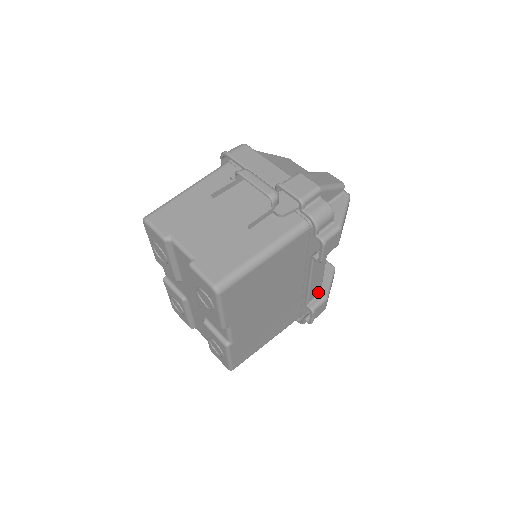
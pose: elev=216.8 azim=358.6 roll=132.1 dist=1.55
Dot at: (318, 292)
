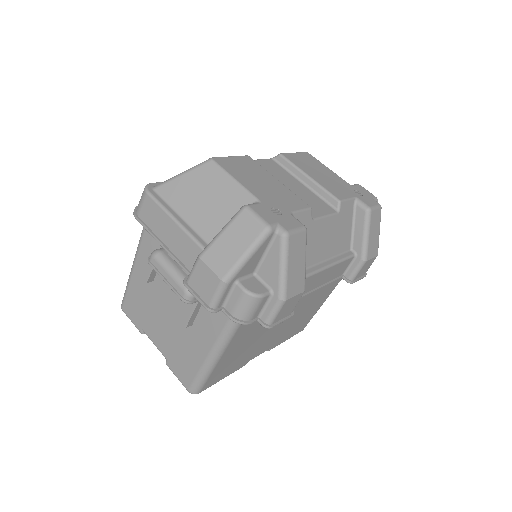
Dot at: (349, 260)
